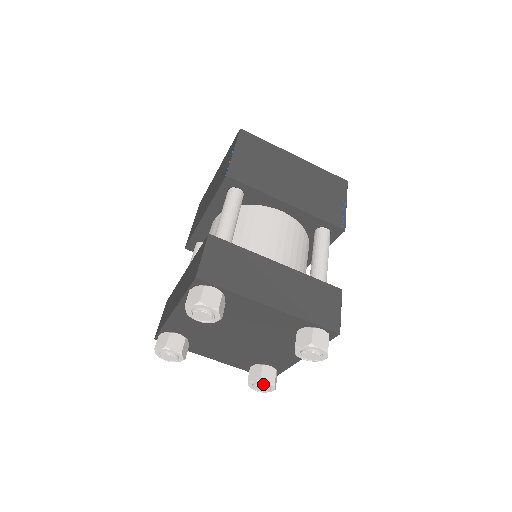
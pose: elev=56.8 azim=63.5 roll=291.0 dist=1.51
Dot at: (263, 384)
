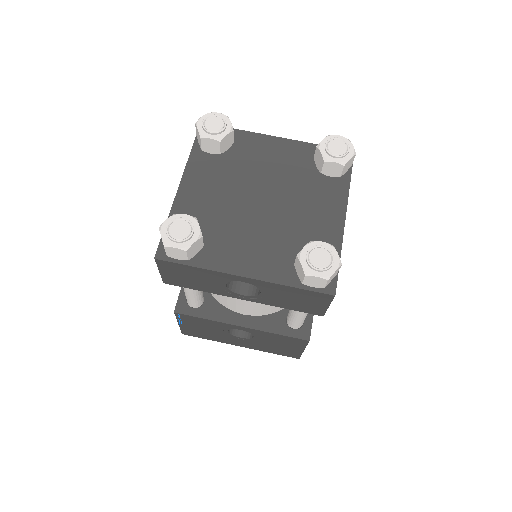
Dot at: (318, 246)
